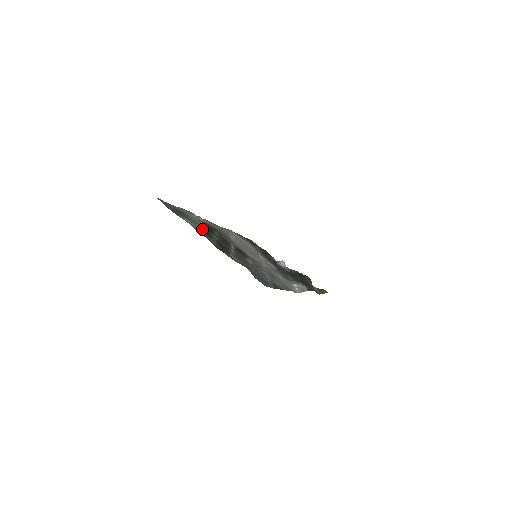
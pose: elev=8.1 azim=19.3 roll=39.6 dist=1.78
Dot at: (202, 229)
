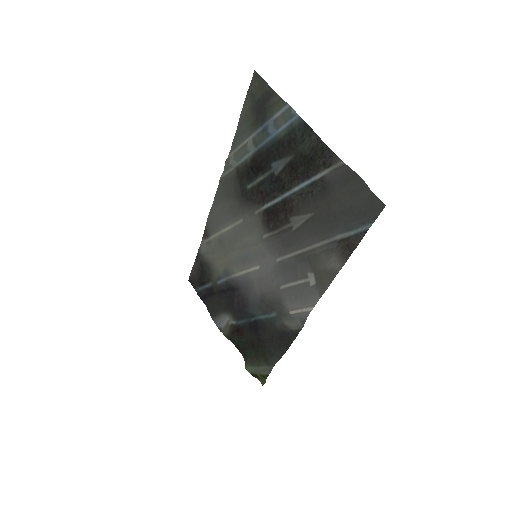
Dot at: (279, 141)
